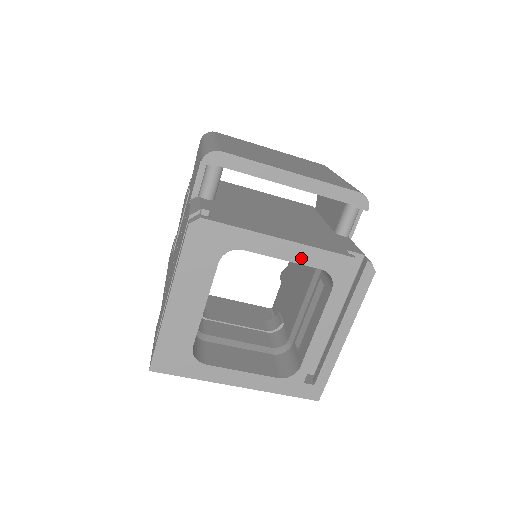
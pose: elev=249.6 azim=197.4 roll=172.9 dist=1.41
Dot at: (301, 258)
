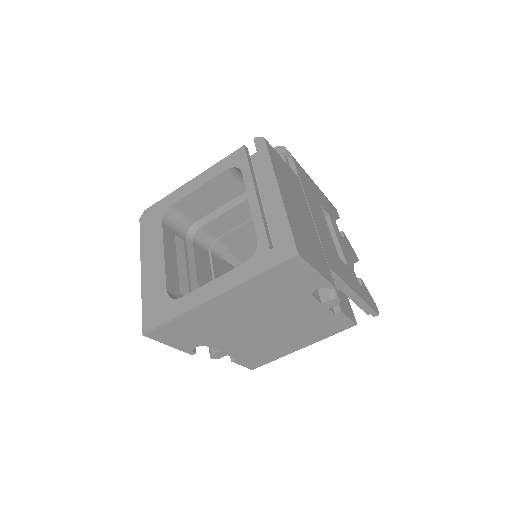
Dot at: (209, 177)
